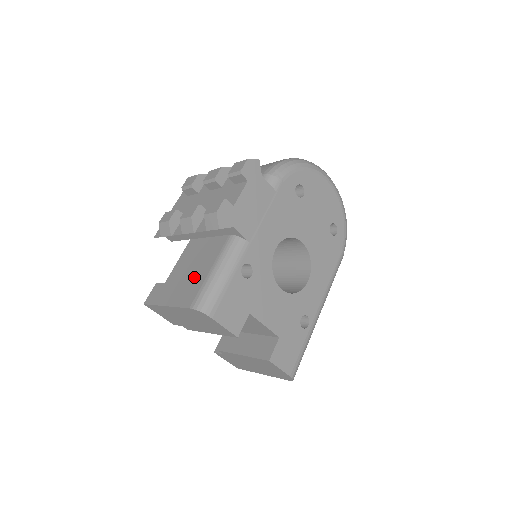
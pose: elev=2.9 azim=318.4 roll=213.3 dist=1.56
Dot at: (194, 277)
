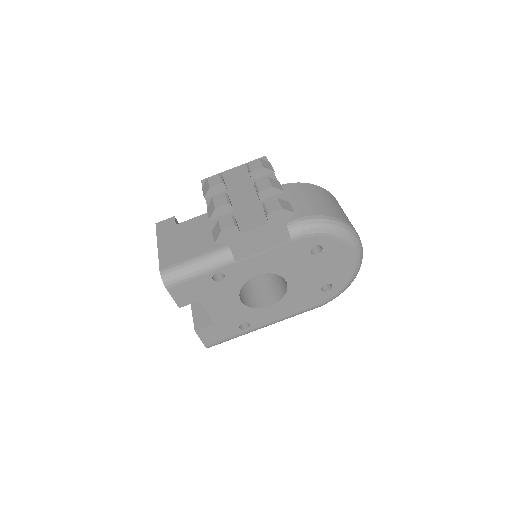
Dot at: (185, 248)
